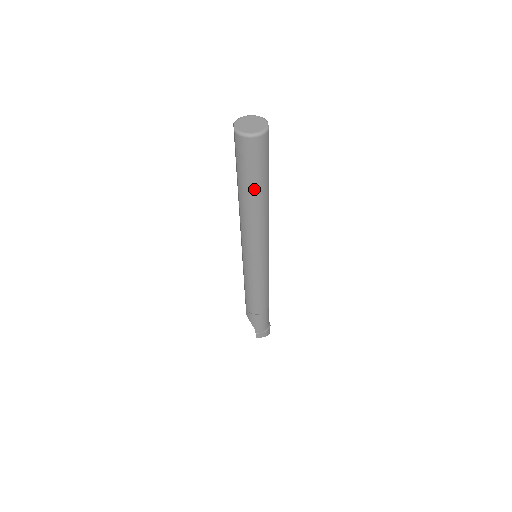
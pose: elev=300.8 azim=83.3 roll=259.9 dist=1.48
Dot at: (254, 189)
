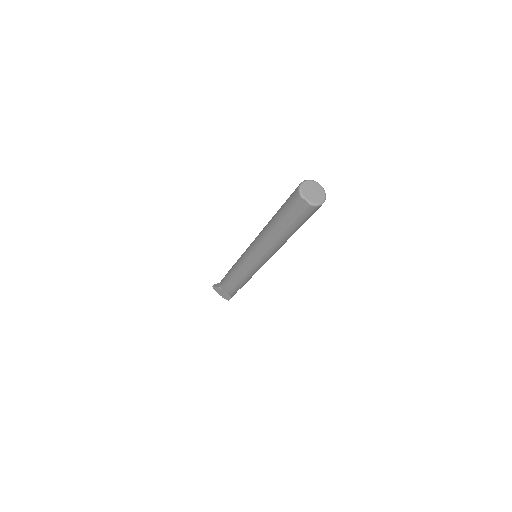
Dot at: occluded
